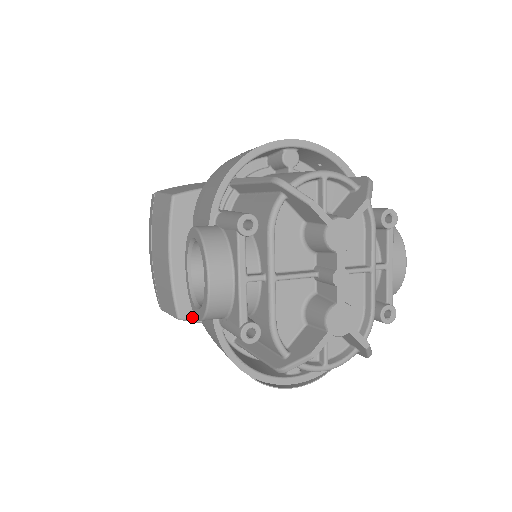
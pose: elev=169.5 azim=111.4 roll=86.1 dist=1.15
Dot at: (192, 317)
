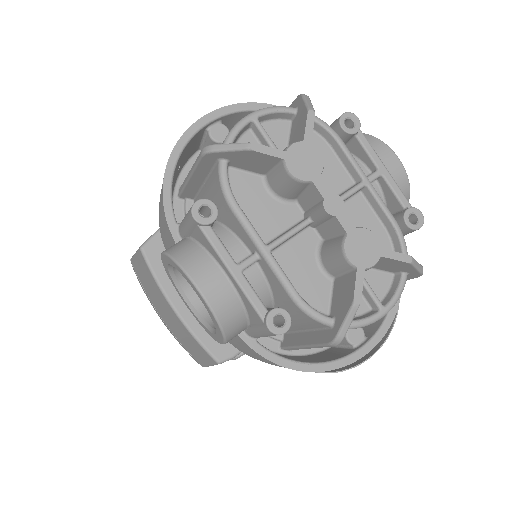
Dot at: (231, 353)
